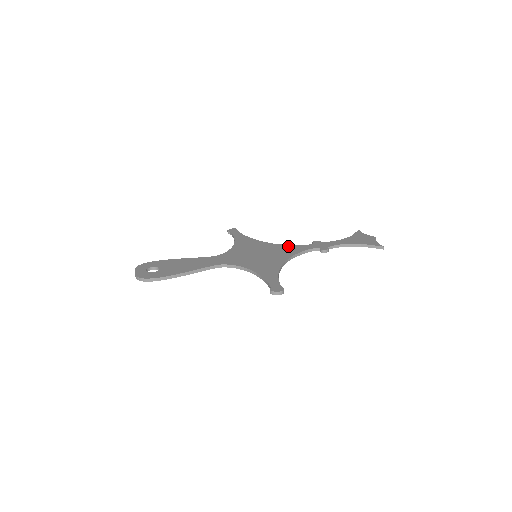
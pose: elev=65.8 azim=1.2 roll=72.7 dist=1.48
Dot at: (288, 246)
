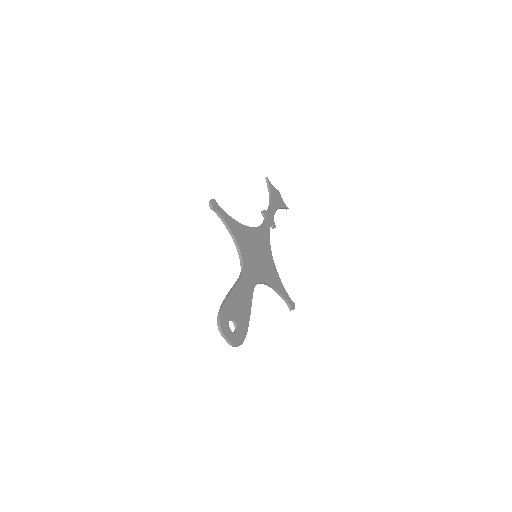
Dot at: (260, 229)
